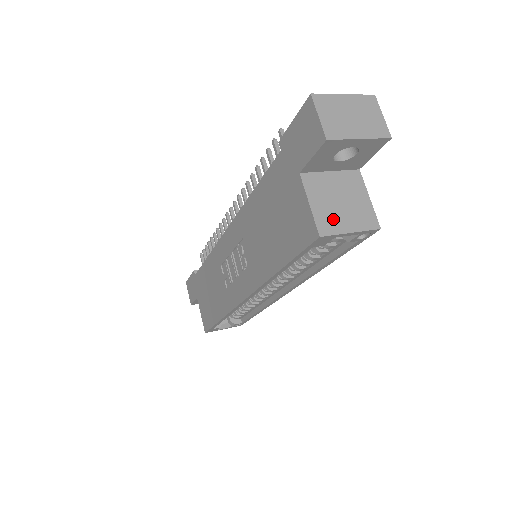
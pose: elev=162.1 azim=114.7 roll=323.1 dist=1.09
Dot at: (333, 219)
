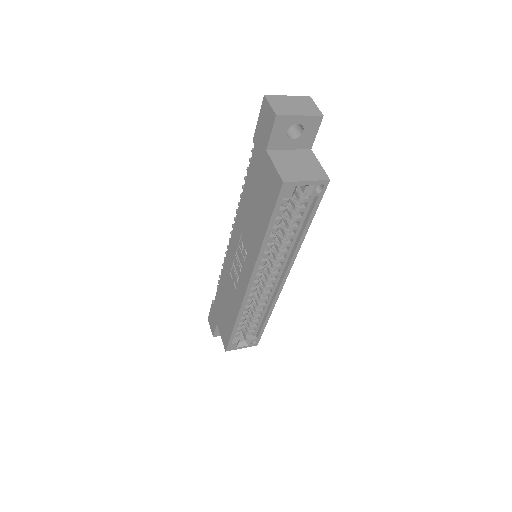
Dot at: (293, 174)
